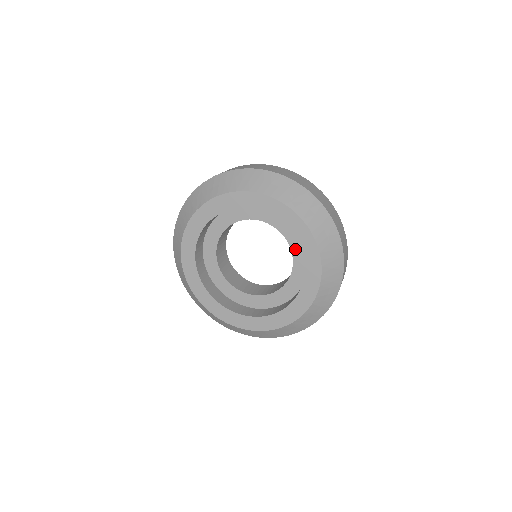
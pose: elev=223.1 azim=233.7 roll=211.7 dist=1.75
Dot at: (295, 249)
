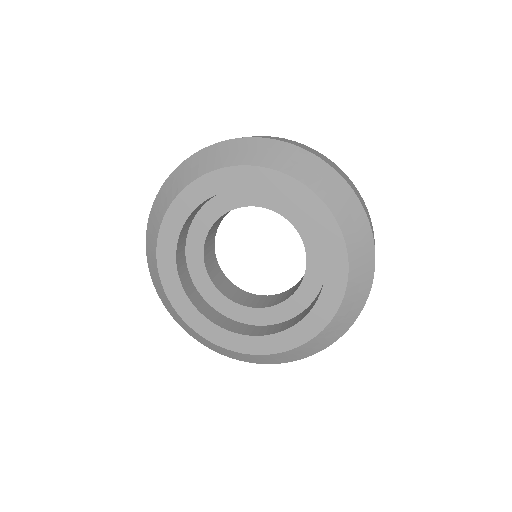
Dot at: (307, 238)
